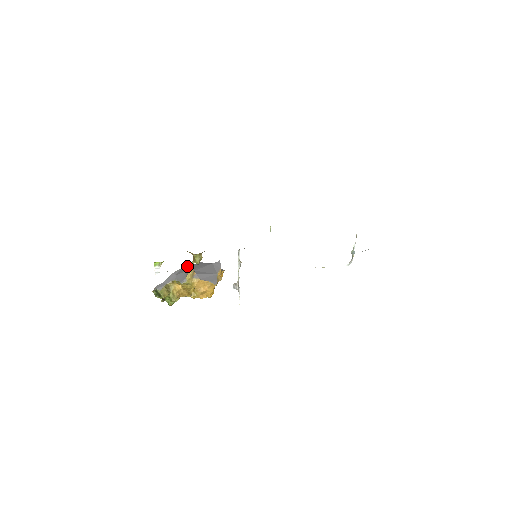
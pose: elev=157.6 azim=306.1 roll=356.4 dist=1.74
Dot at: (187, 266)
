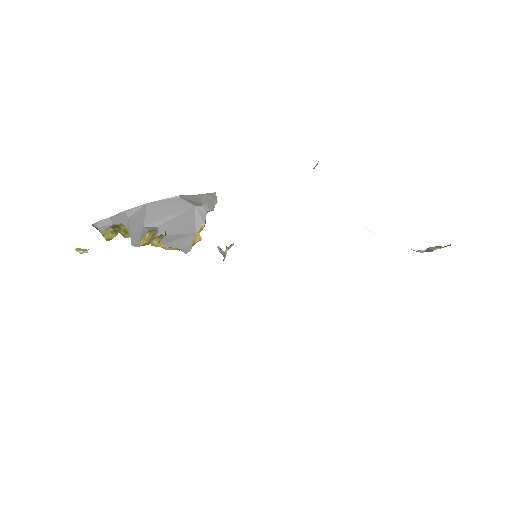
Dot at: (149, 206)
